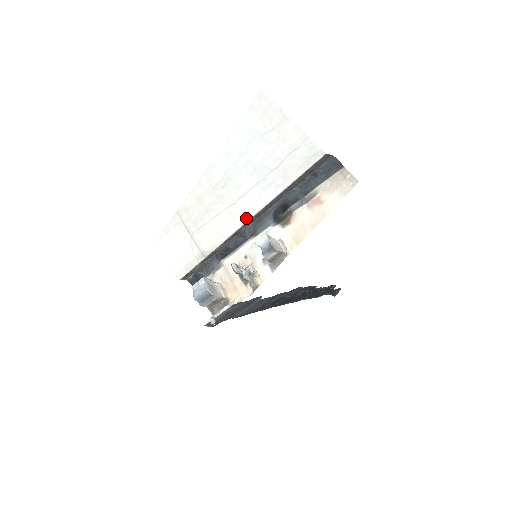
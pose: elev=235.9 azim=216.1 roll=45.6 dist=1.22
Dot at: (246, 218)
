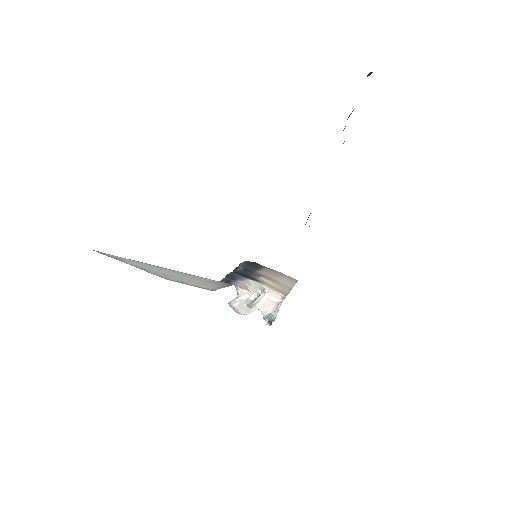
Dot at: occluded
